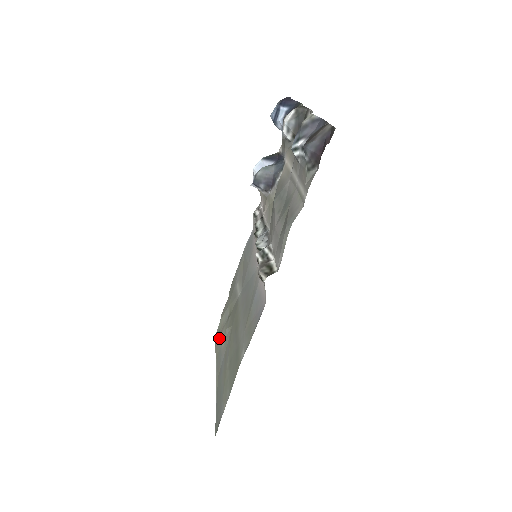
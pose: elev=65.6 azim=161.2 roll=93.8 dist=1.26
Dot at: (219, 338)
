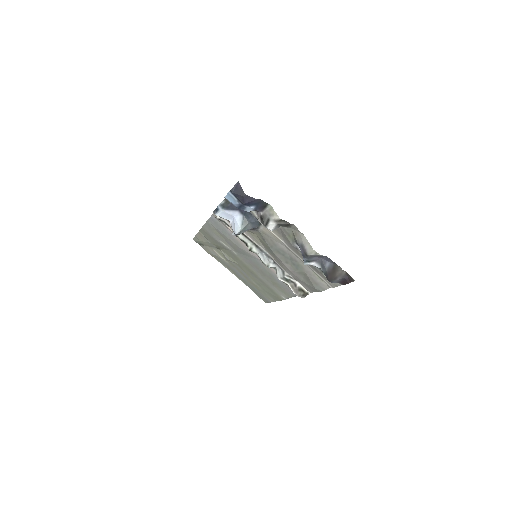
Dot at: (211, 252)
